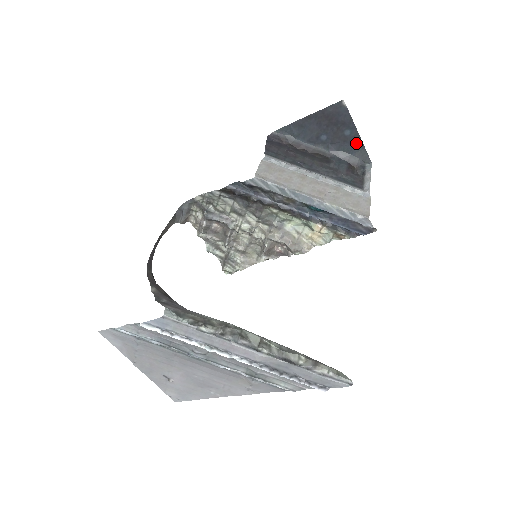
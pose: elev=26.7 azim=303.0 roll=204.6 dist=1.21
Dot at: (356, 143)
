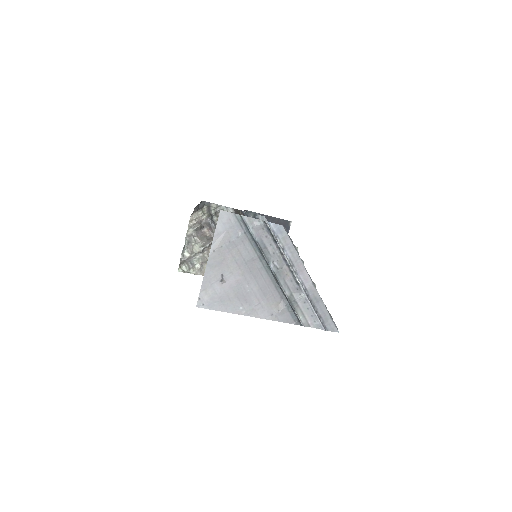
Dot at: occluded
